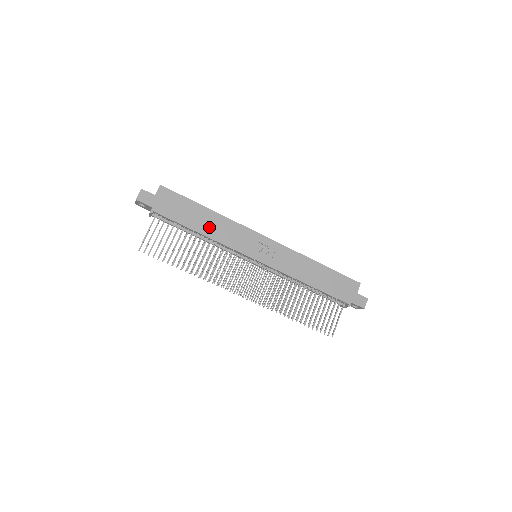
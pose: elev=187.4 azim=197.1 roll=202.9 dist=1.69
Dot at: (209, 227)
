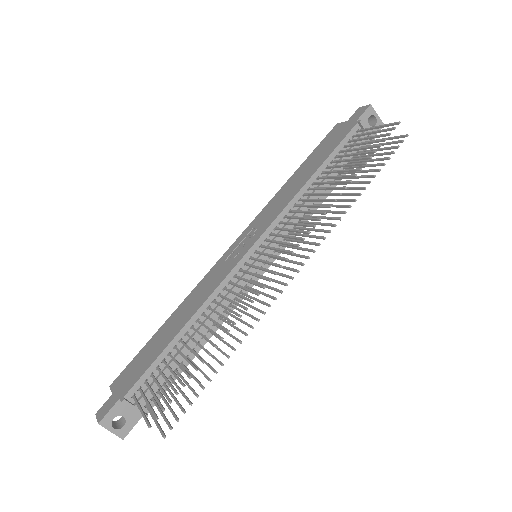
Dot at: (184, 317)
